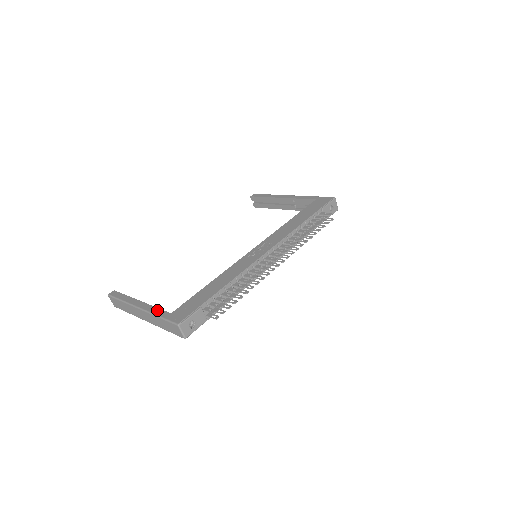
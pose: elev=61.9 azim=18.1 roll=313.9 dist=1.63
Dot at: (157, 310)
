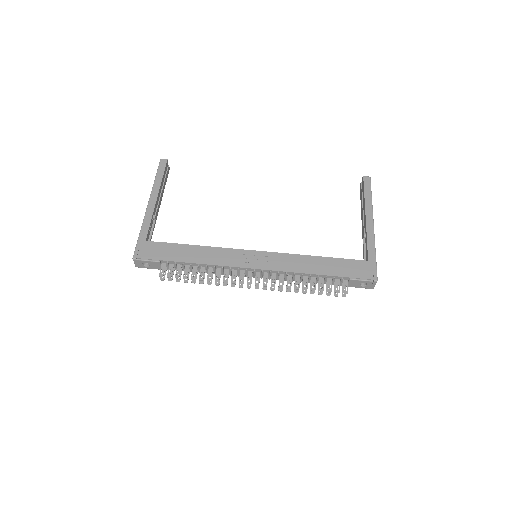
Dot at: (147, 224)
